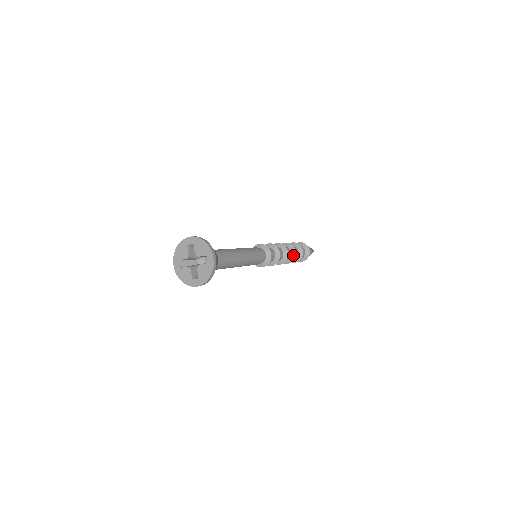
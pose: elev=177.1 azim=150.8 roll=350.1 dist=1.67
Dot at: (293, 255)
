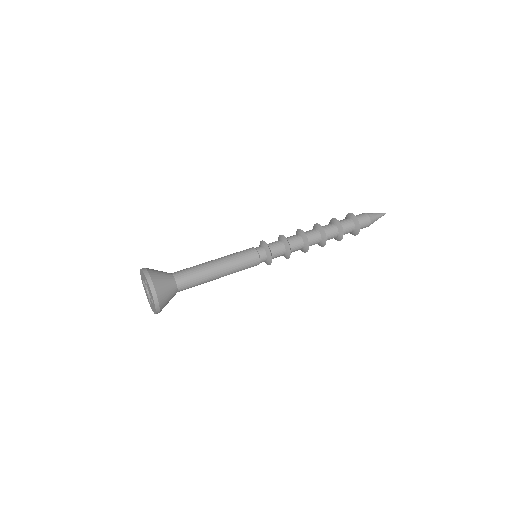
Dot at: (323, 243)
